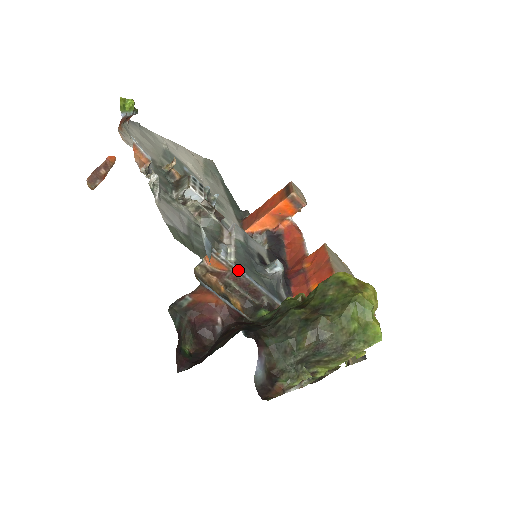
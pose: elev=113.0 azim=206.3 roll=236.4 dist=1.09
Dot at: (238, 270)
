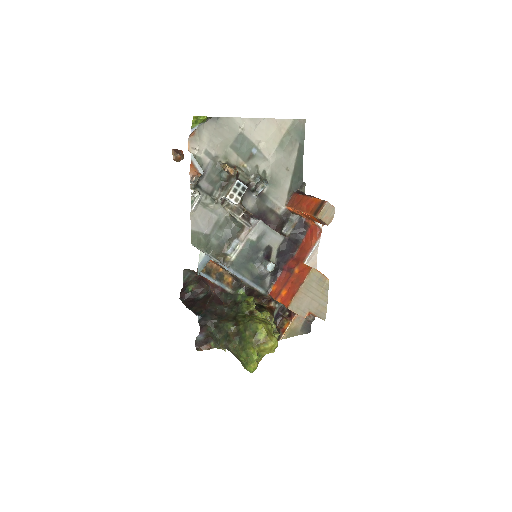
Dot at: (228, 270)
